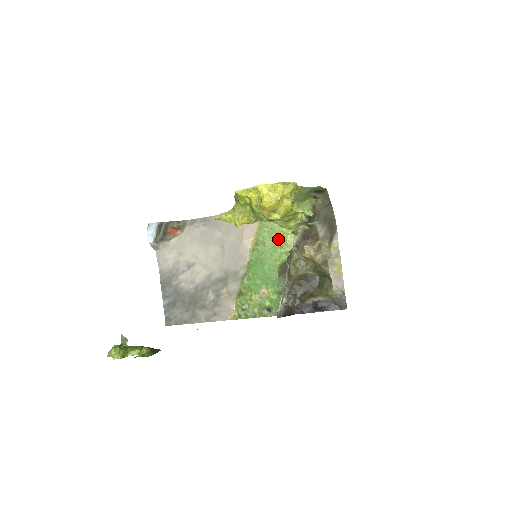
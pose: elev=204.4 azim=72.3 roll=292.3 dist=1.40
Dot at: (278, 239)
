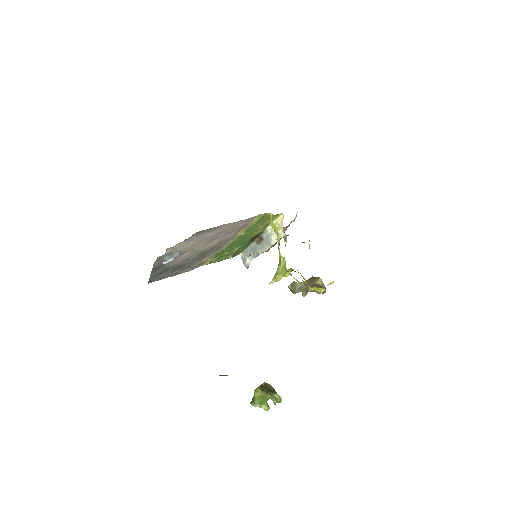
Dot at: occluded
